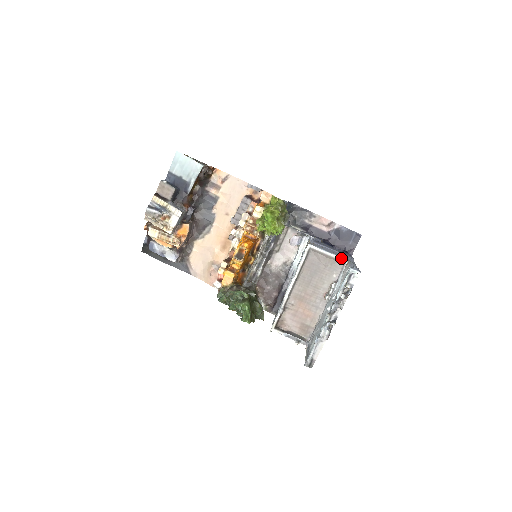
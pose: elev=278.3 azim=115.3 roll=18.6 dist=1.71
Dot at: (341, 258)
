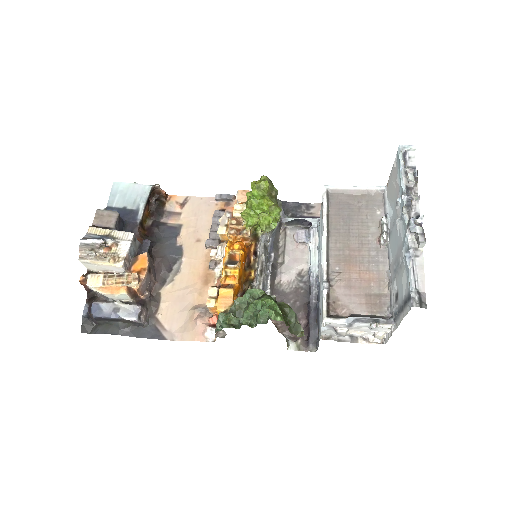
Dot at: (375, 186)
